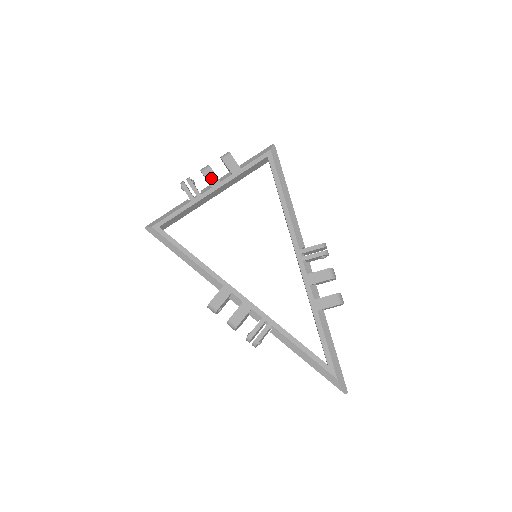
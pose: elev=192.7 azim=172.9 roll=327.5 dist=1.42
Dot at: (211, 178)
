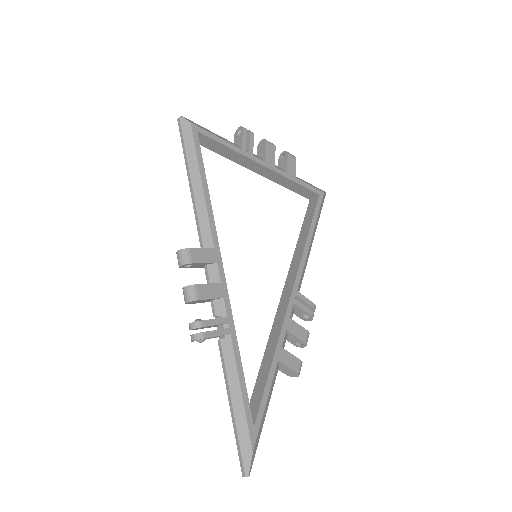
Dot at: (270, 155)
